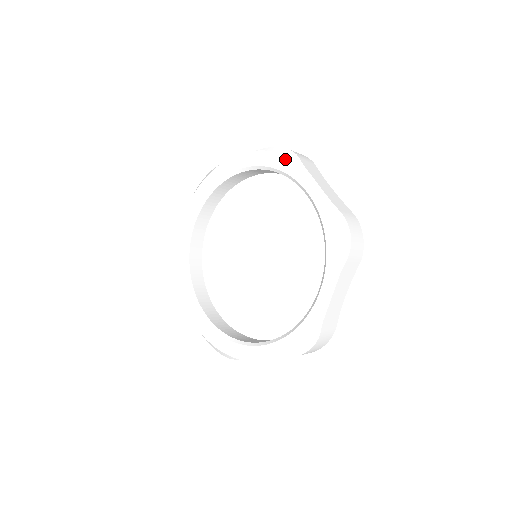
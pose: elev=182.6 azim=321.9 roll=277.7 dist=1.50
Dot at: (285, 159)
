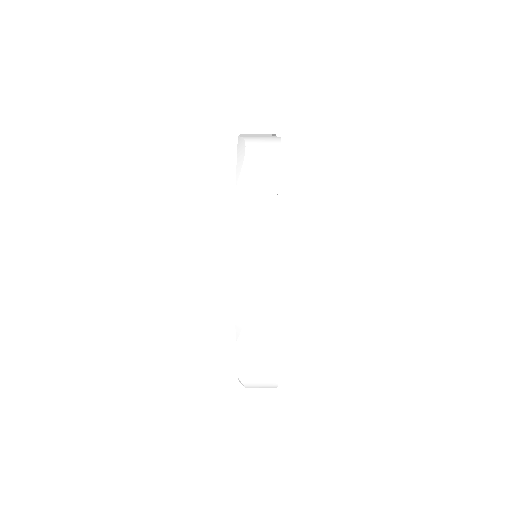
Dot at: (236, 167)
